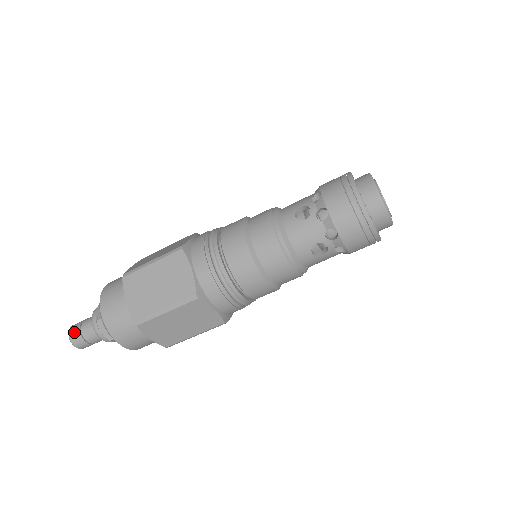
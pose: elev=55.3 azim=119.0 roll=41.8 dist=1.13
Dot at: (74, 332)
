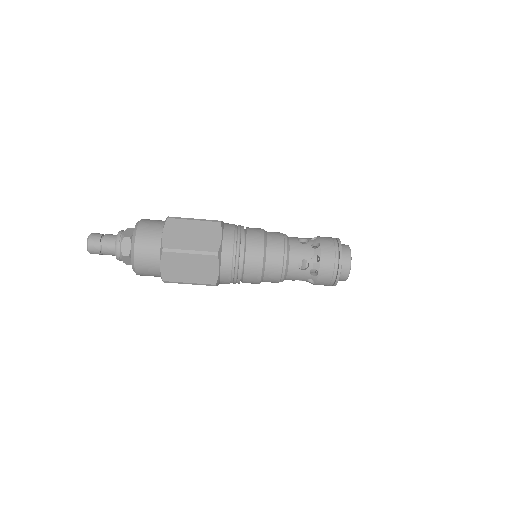
Dot at: (94, 248)
